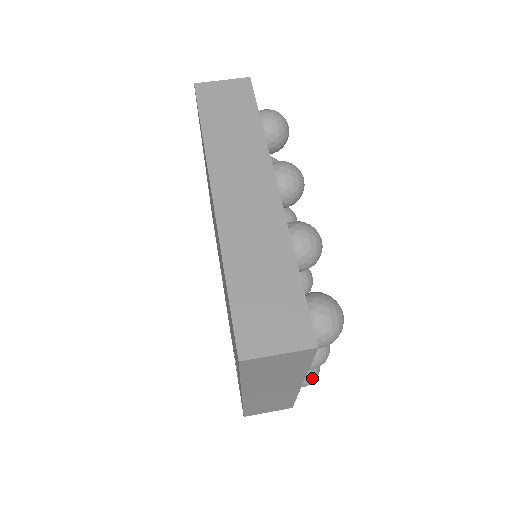
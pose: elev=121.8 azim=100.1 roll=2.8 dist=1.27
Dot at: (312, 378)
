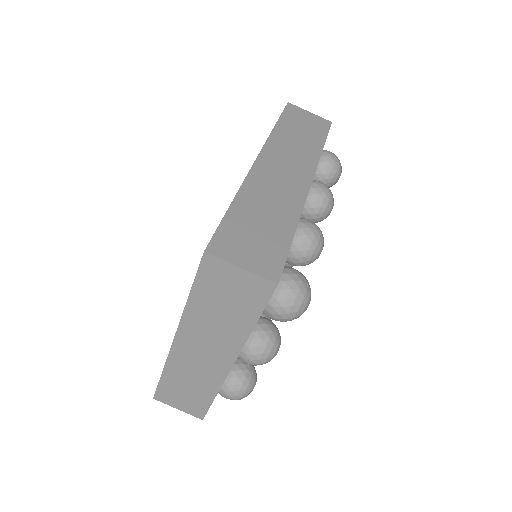
Dot at: (241, 390)
